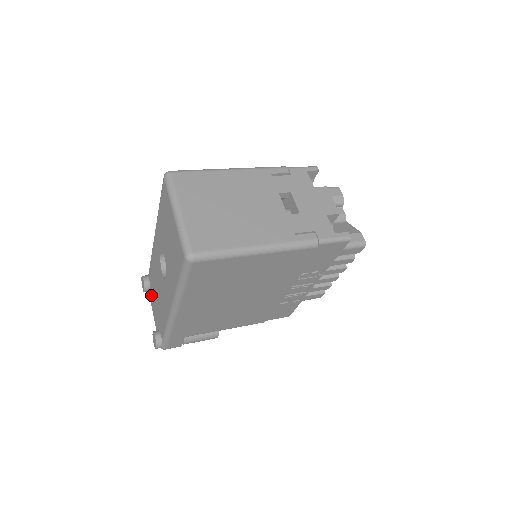
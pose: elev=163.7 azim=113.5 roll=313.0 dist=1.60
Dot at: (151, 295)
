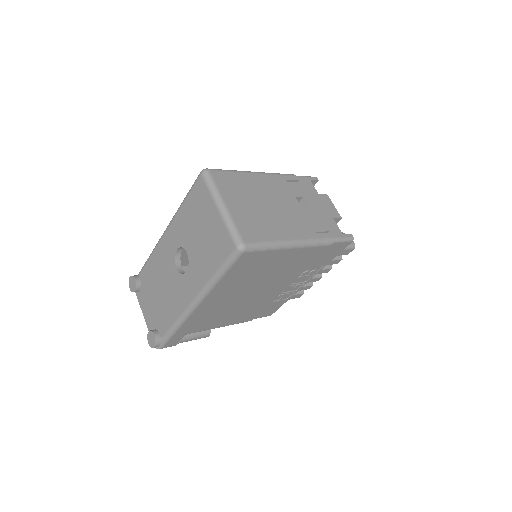
Dot at: (142, 295)
